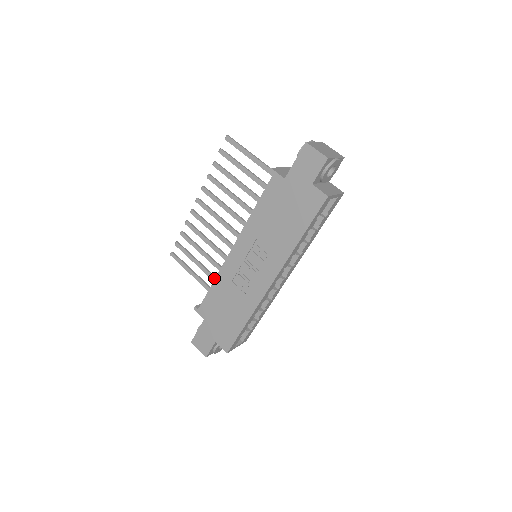
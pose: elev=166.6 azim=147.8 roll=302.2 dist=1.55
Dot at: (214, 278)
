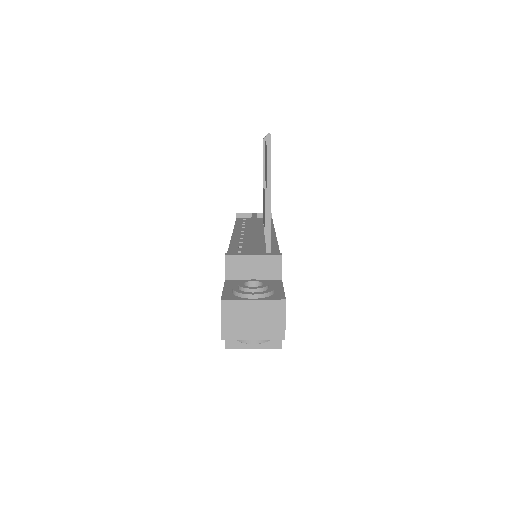
Dot at: occluded
